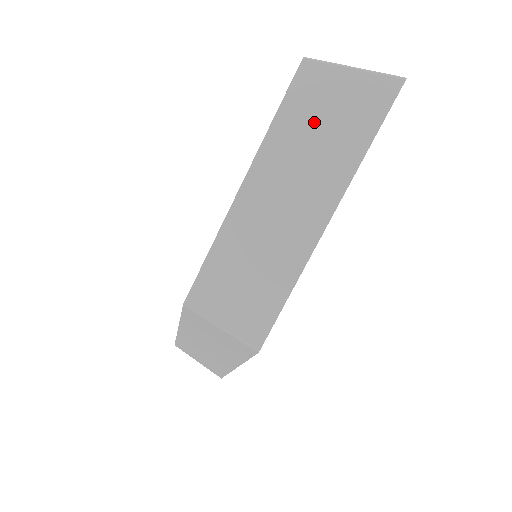
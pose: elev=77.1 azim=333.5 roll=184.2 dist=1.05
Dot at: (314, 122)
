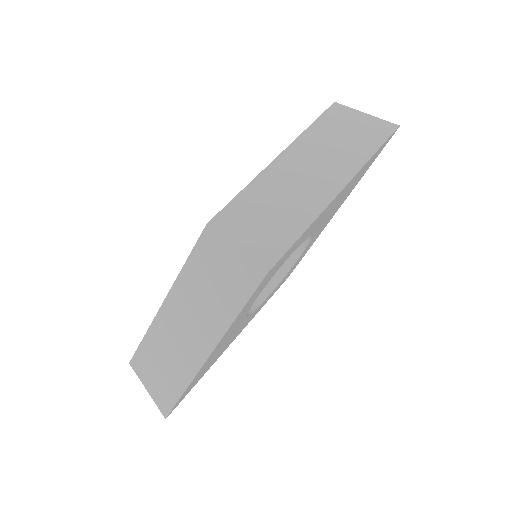
Dot at: (338, 133)
